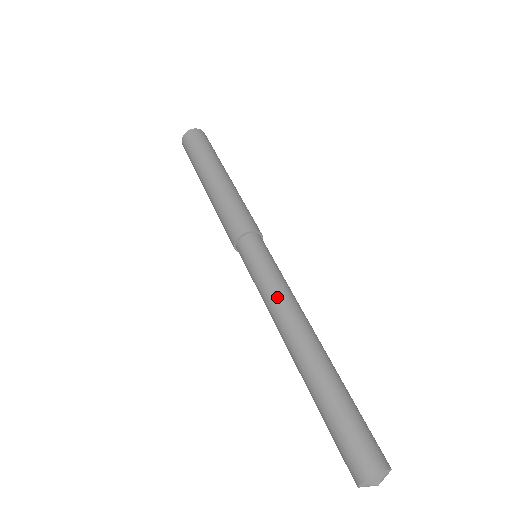
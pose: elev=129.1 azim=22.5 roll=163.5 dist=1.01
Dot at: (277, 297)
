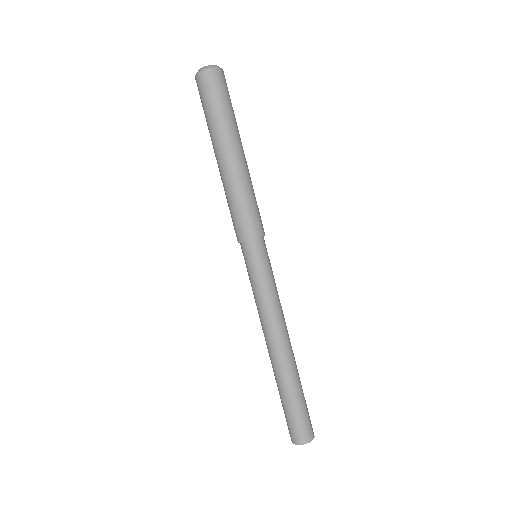
Dot at: (265, 311)
